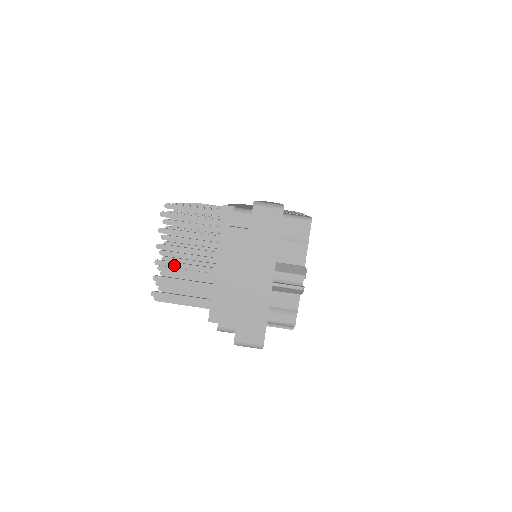
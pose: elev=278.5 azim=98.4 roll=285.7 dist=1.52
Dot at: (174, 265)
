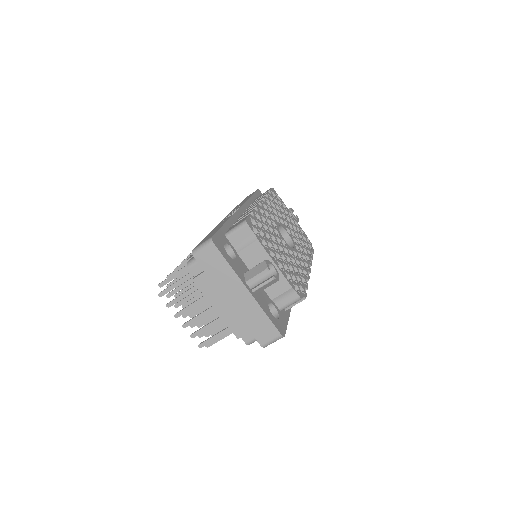
Dot at: (195, 320)
